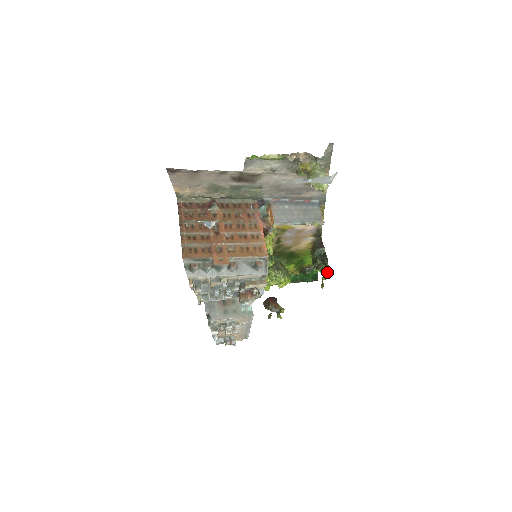
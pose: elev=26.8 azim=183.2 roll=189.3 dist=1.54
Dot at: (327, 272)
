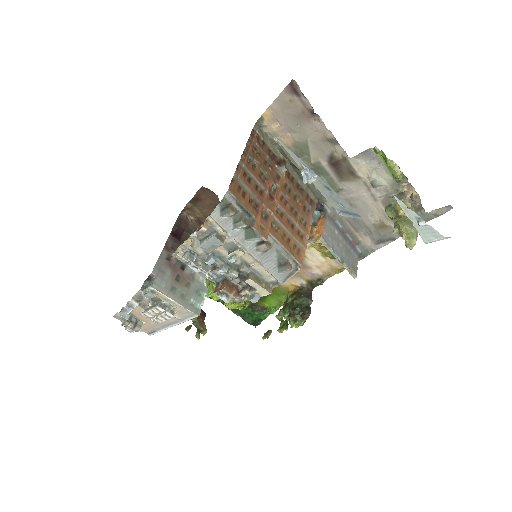
Dot at: (295, 327)
